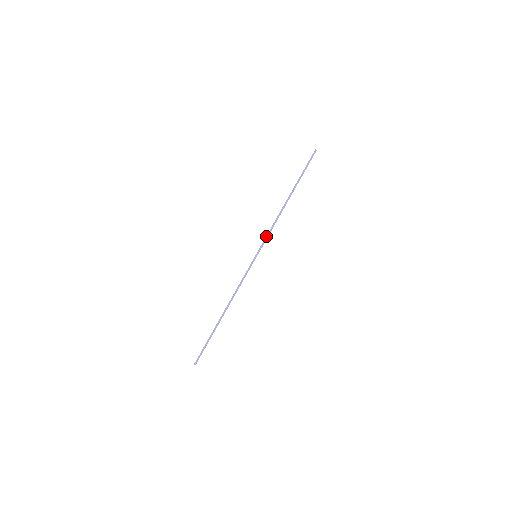
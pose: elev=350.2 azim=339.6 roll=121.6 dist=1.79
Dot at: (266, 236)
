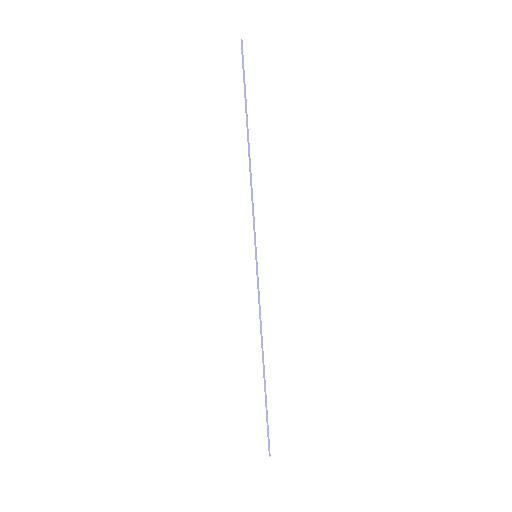
Dot at: (253, 218)
